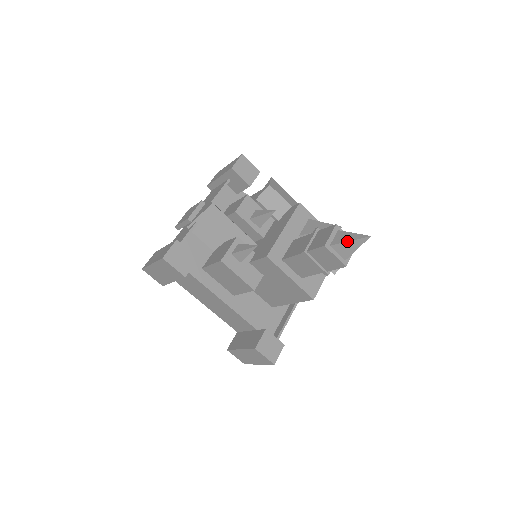
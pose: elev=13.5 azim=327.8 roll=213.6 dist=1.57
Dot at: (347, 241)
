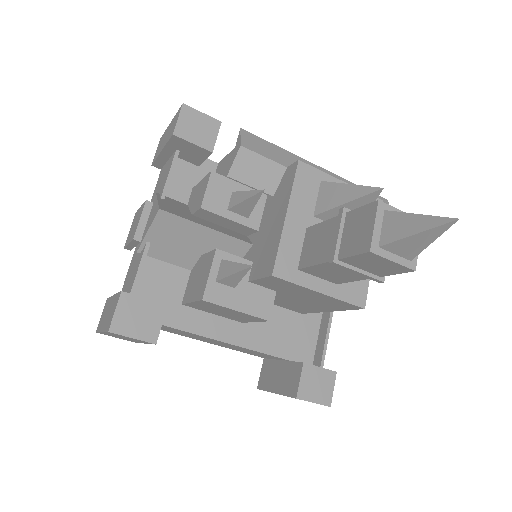
Dot at: (411, 235)
